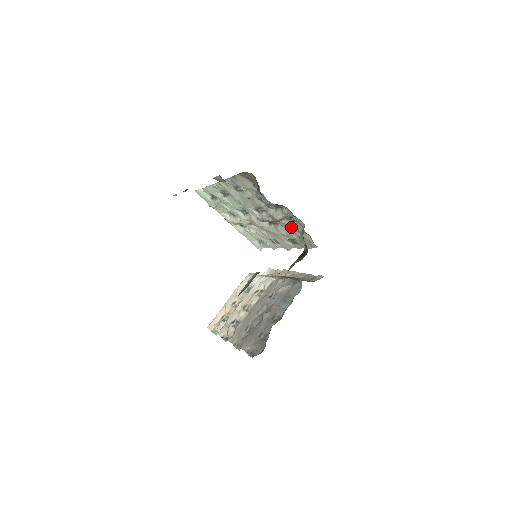
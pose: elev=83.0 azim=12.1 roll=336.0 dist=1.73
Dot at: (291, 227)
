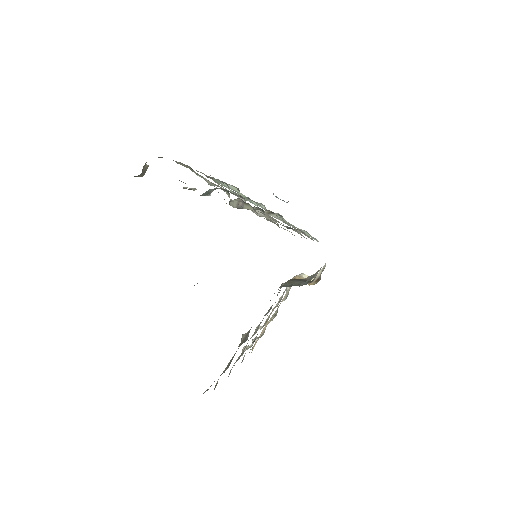
Dot at: (257, 213)
